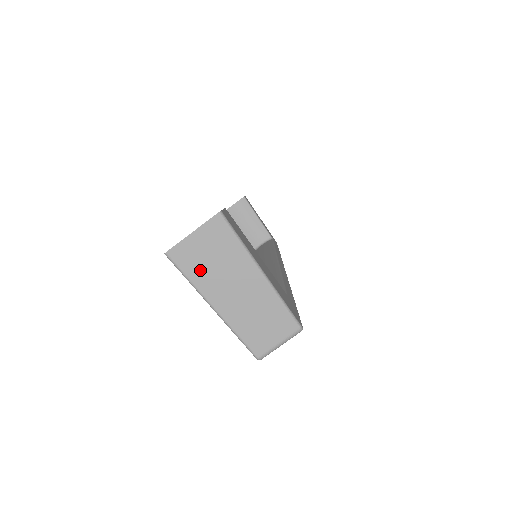
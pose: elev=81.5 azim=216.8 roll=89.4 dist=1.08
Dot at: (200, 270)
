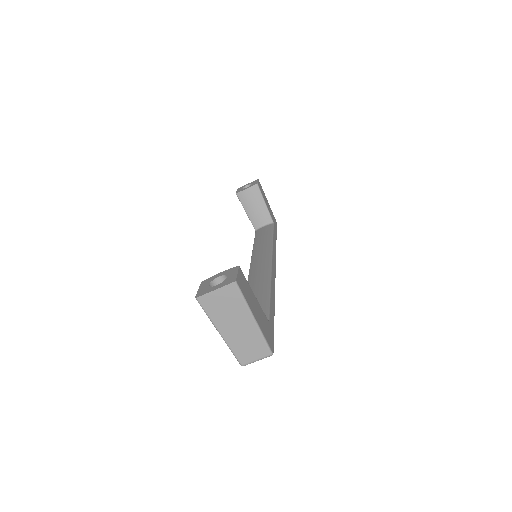
Dot at: (216, 311)
